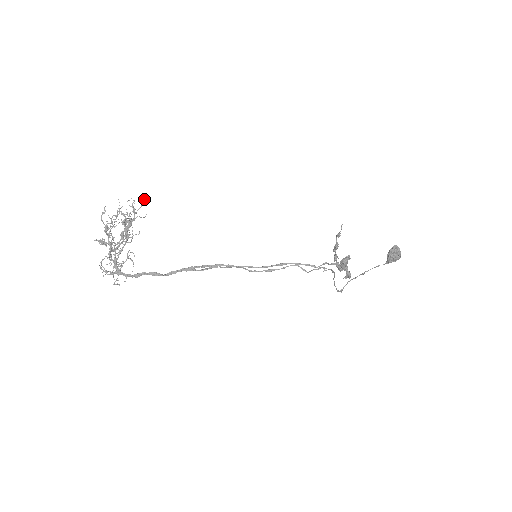
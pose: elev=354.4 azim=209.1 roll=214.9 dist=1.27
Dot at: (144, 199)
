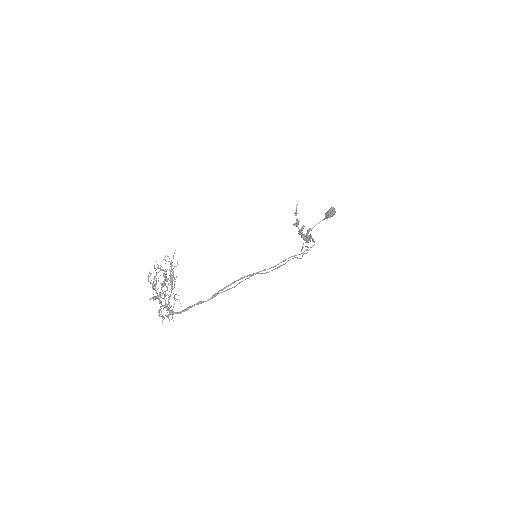
Dot at: (174, 252)
